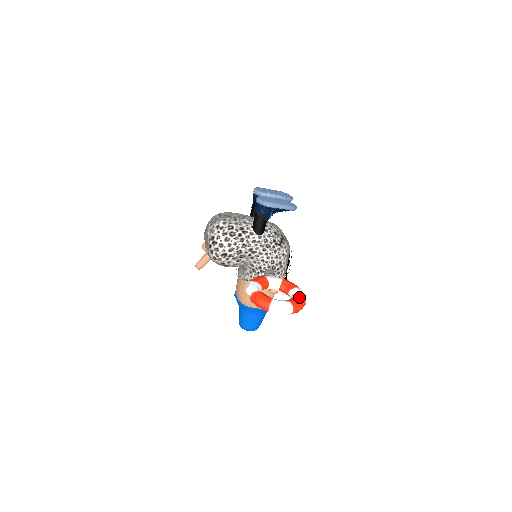
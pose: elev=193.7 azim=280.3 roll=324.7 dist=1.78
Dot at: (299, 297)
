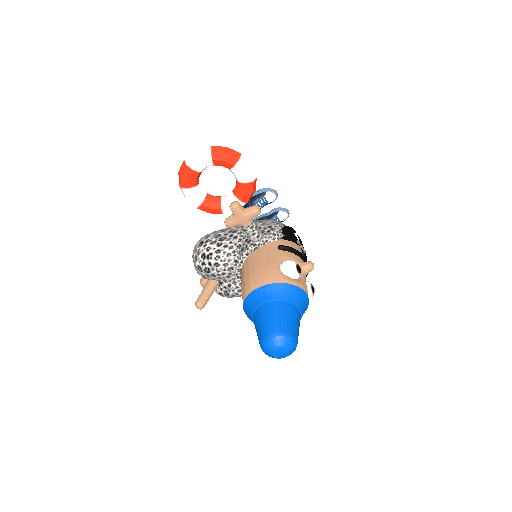
Dot at: occluded
